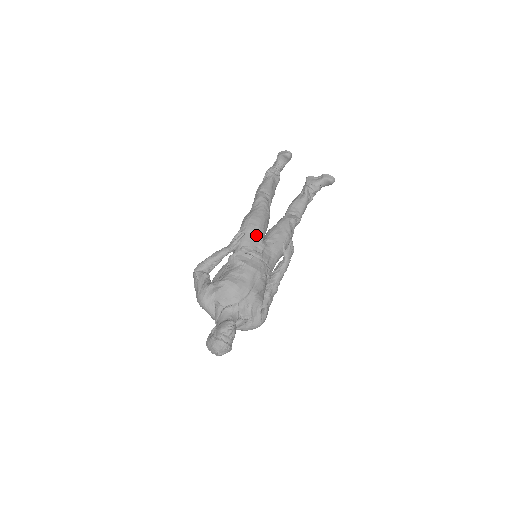
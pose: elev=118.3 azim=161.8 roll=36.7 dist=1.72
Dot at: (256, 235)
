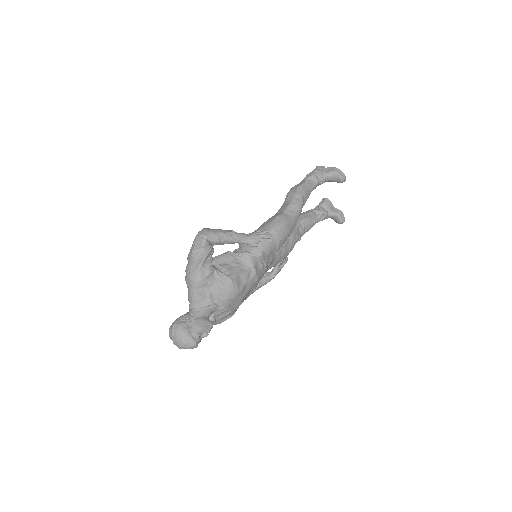
Dot at: (278, 247)
